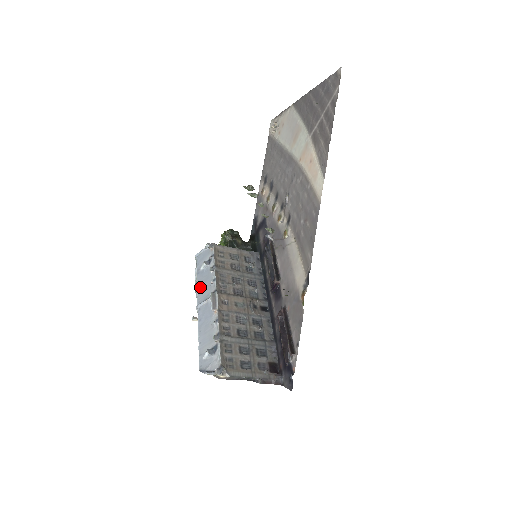
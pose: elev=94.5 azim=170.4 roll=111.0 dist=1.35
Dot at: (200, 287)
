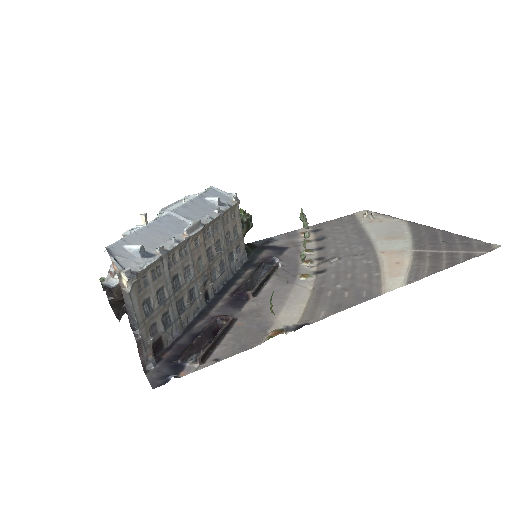
Dot at: (190, 205)
